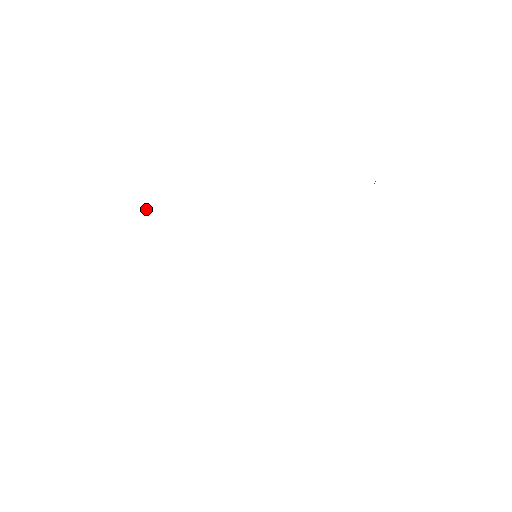
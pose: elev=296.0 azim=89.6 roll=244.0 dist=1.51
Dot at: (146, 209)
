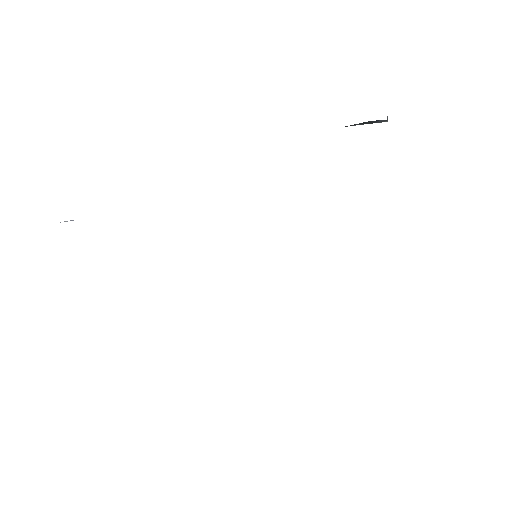
Dot at: occluded
